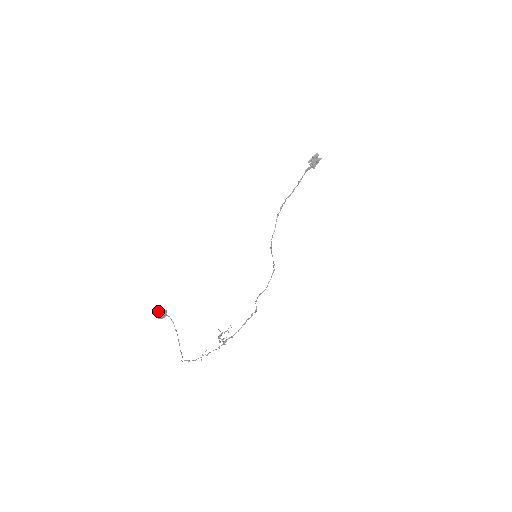
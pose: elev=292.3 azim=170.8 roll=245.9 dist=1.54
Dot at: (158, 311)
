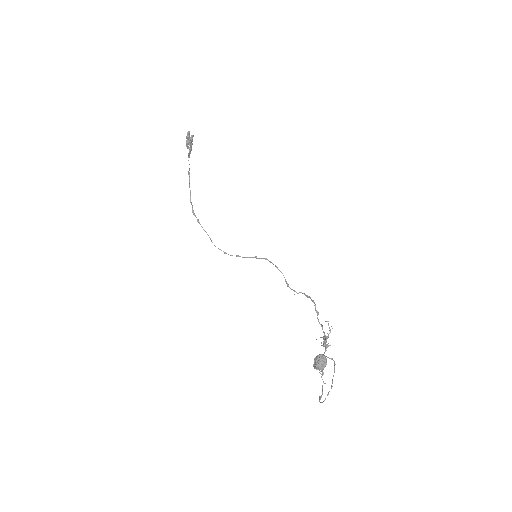
Dot at: (320, 362)
